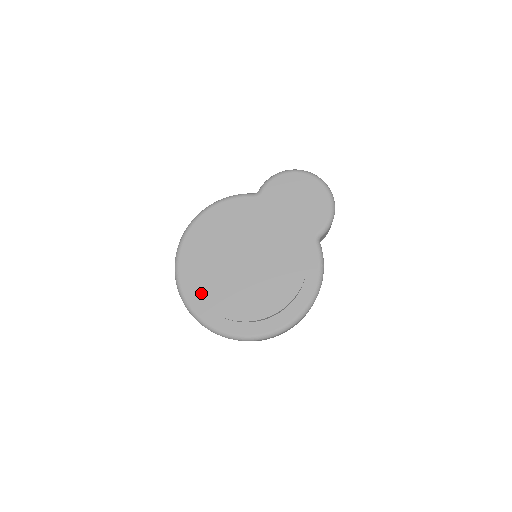
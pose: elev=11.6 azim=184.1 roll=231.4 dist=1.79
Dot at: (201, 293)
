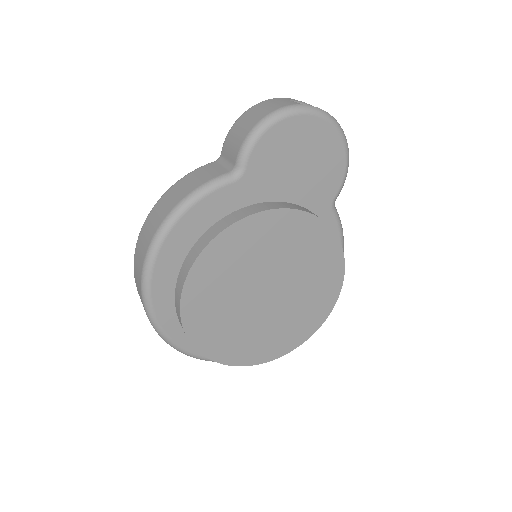
Dot at: (223, 356)
